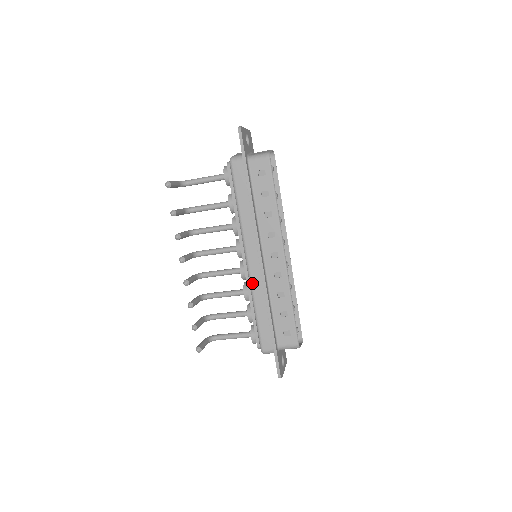
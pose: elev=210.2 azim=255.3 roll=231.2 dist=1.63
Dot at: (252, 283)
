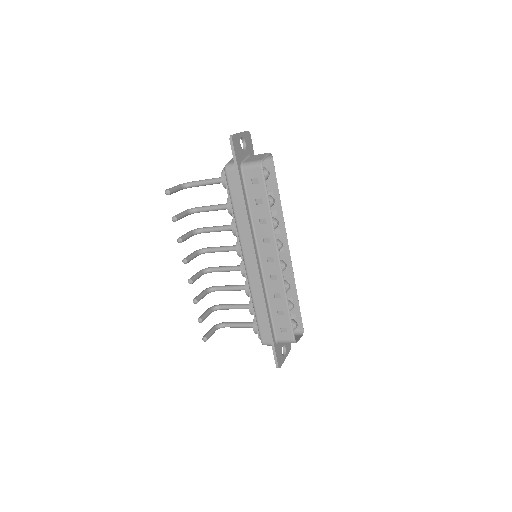
Dot at: (250, 284)
